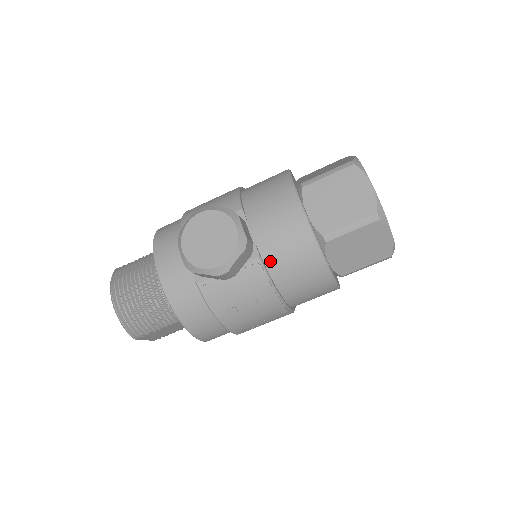
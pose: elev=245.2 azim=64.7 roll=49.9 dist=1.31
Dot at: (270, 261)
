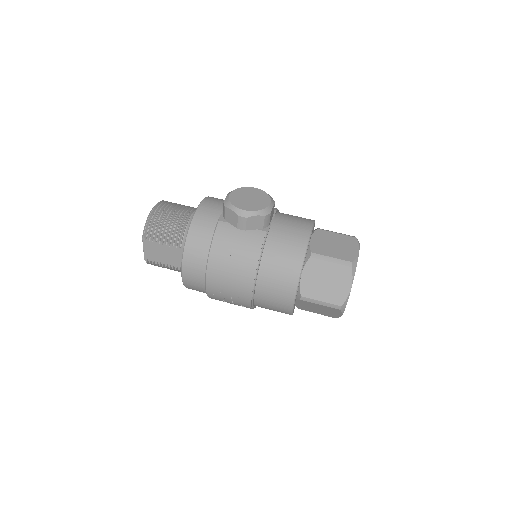
Dot at: (271, 240)
